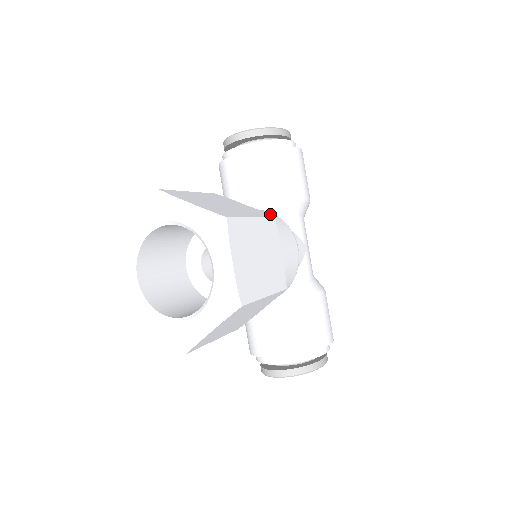
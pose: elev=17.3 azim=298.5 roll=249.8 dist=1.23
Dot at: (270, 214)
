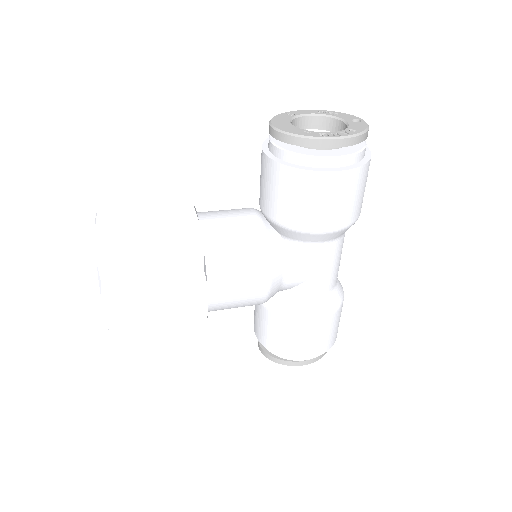
Dot at: (253, 240)
